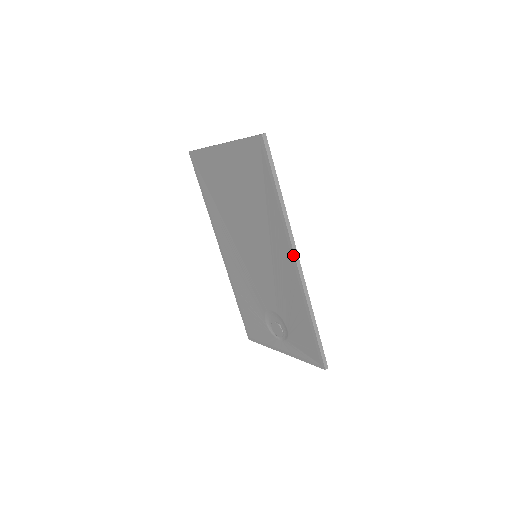
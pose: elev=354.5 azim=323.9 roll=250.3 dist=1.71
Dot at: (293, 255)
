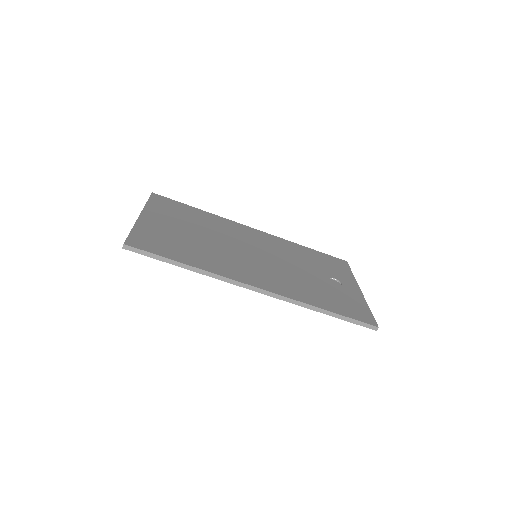
Dot at: (249, 289)
